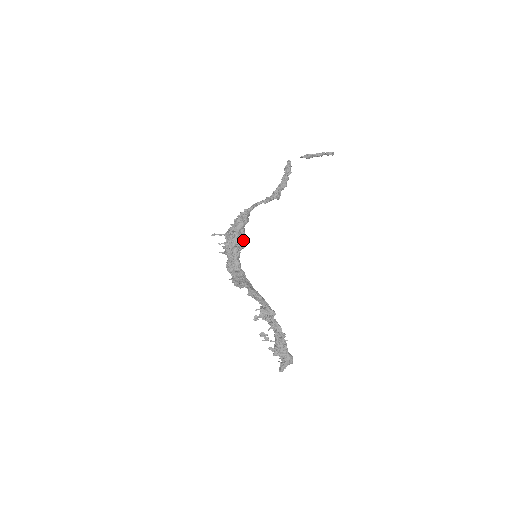
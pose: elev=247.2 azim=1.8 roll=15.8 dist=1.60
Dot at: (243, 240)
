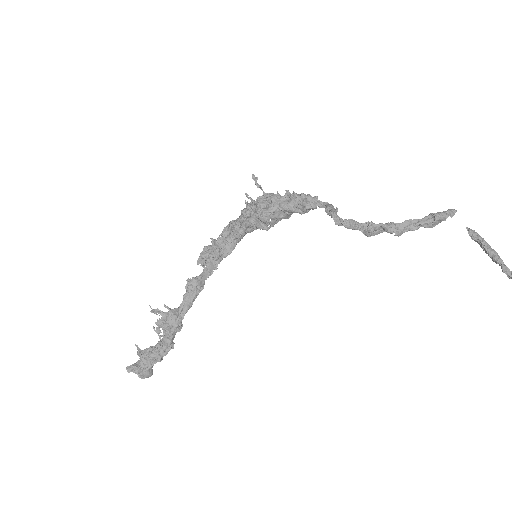
Dot at: (274, 222)
